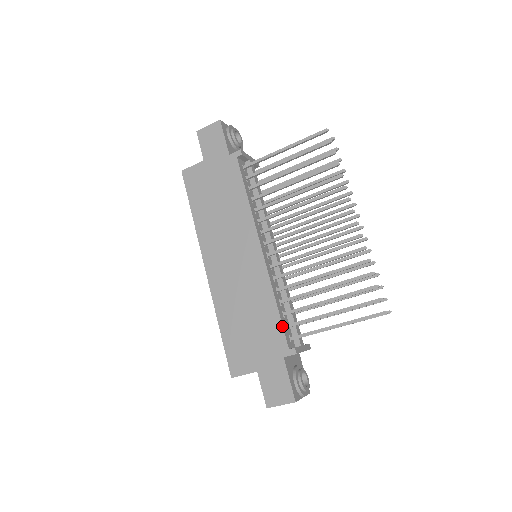
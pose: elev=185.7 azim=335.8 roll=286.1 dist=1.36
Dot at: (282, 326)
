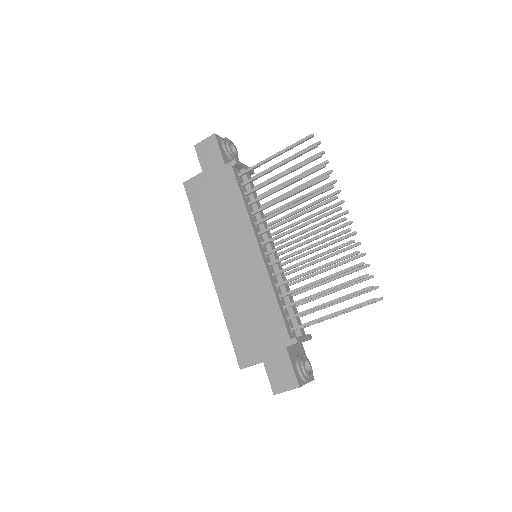
Dot at: (283, 318)
